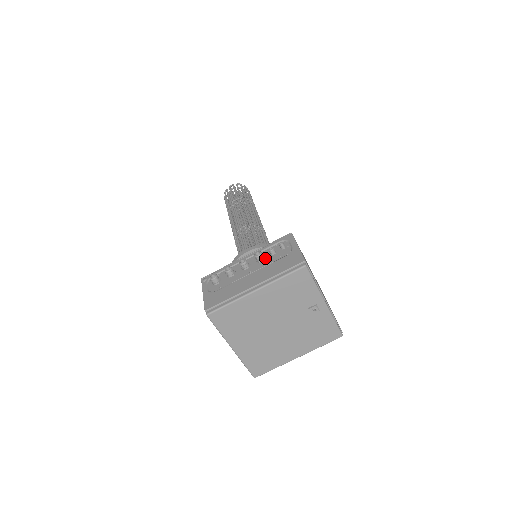
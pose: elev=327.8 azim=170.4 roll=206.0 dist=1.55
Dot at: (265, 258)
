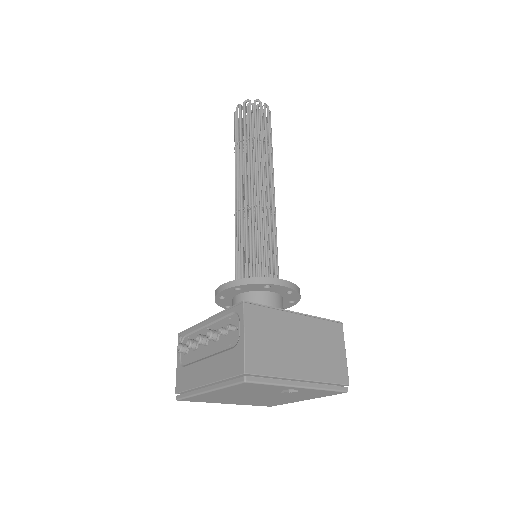
Dot at: (219, 337)
